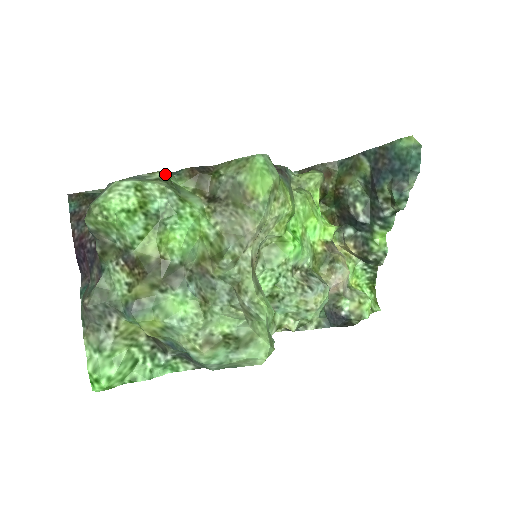
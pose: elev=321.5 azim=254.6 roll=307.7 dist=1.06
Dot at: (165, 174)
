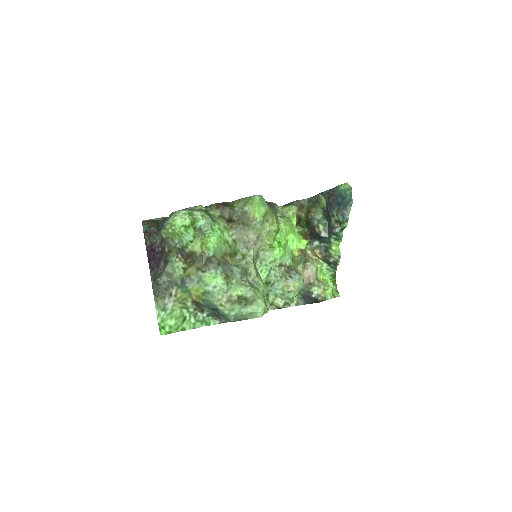
Dot at: (203, 207)
